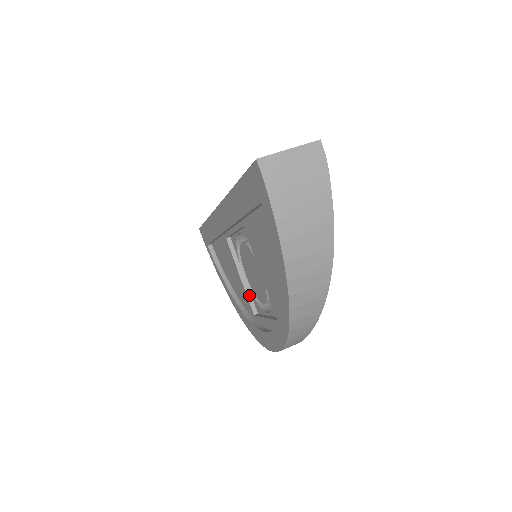
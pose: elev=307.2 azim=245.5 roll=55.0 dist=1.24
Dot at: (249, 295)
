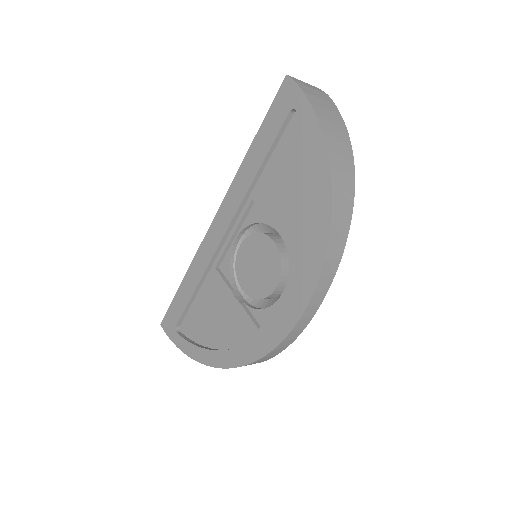
Dot at: (248, 312)
